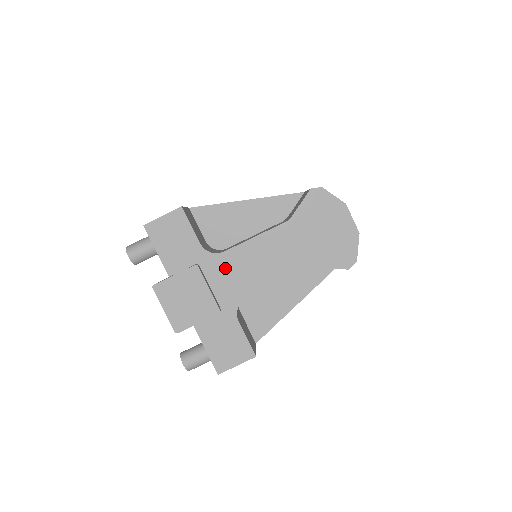
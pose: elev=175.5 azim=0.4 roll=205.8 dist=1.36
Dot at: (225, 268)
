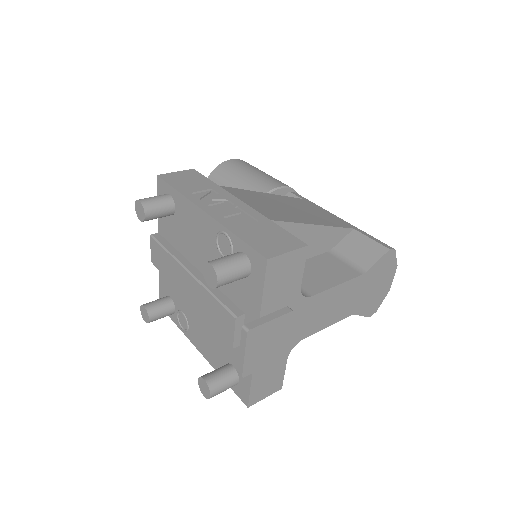
Dot at: (305, 312)
